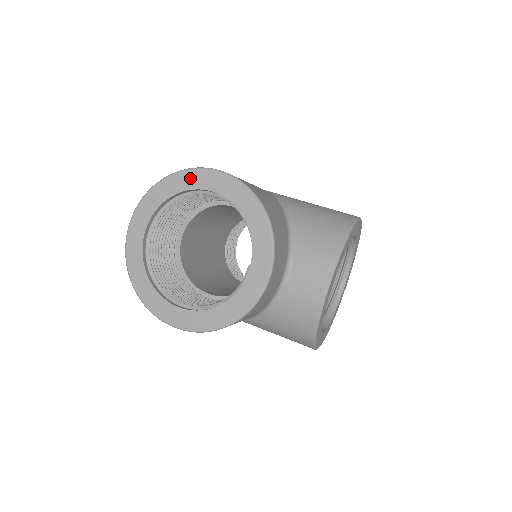
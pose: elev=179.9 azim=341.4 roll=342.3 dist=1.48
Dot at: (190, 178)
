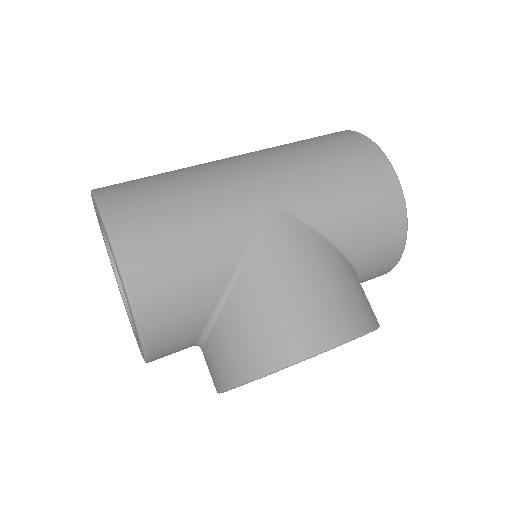
Dot at: (102, 224)
